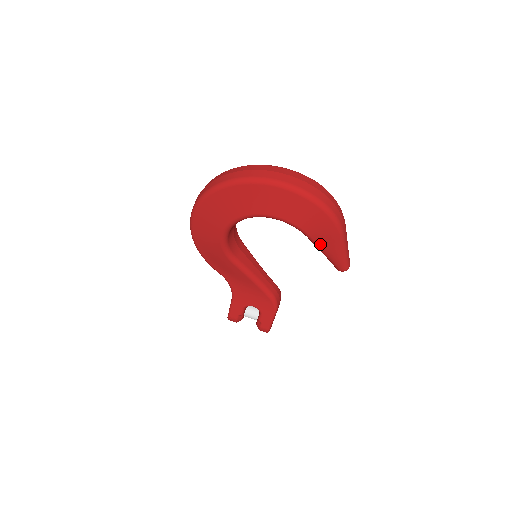
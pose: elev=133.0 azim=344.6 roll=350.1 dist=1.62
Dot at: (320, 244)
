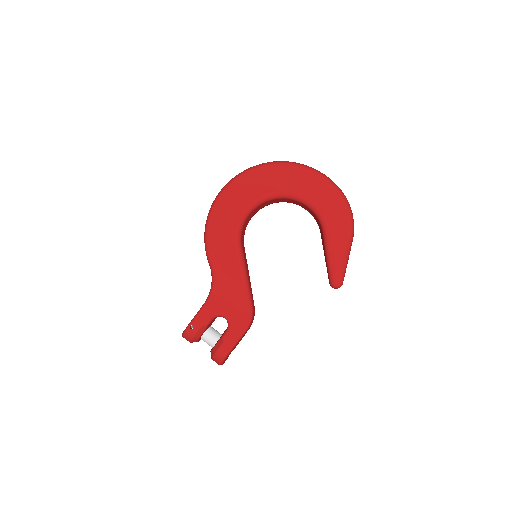
Dot at: (332, 242)
